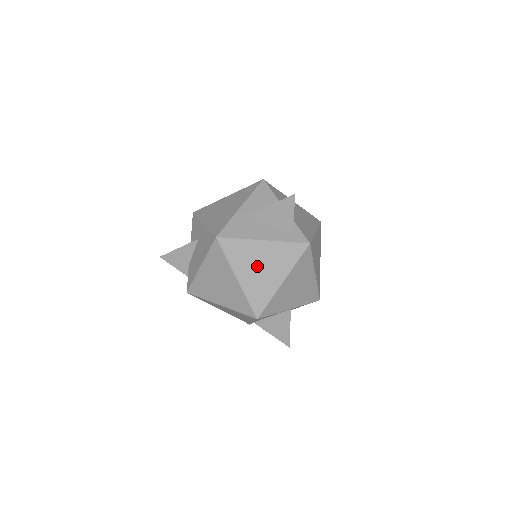
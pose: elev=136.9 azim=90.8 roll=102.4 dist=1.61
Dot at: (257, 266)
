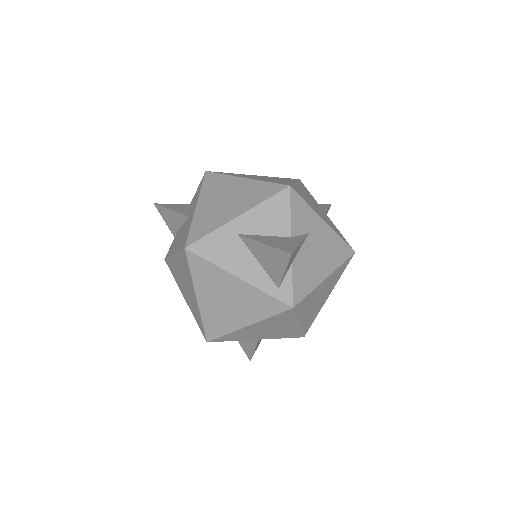
Dot at: (222, 298)
